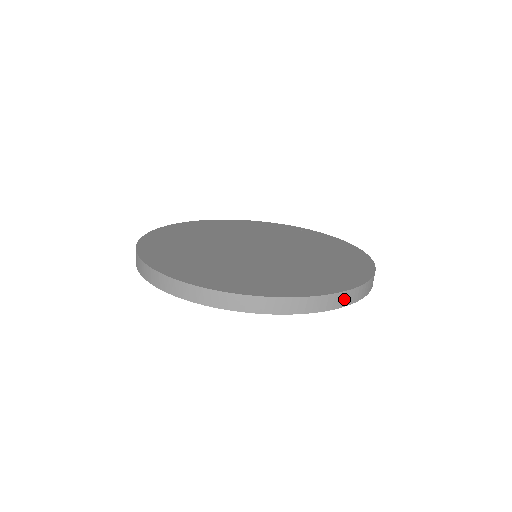
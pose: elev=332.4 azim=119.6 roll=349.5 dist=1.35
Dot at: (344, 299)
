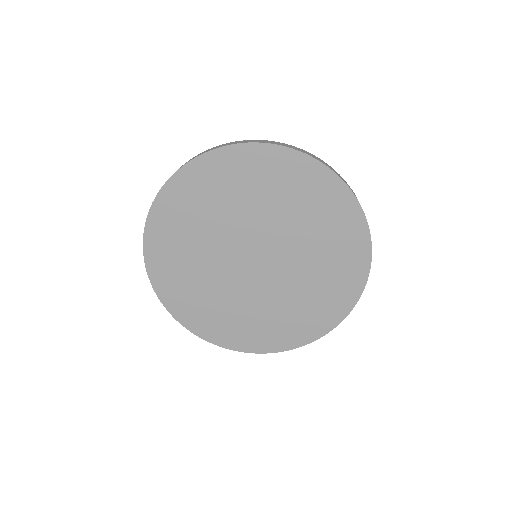
Dot at: occluded
